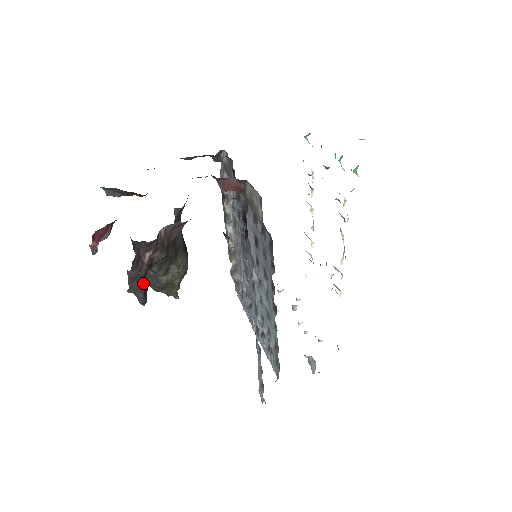
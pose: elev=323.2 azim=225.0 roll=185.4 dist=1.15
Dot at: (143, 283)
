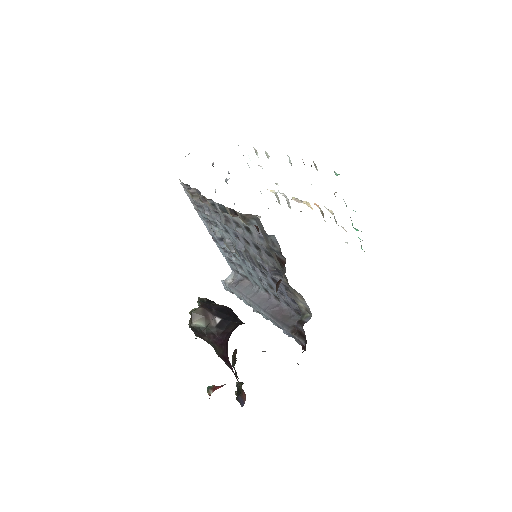
Dot at: occluded
